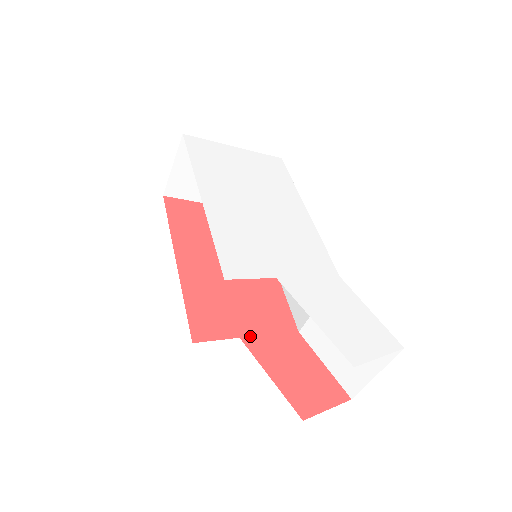
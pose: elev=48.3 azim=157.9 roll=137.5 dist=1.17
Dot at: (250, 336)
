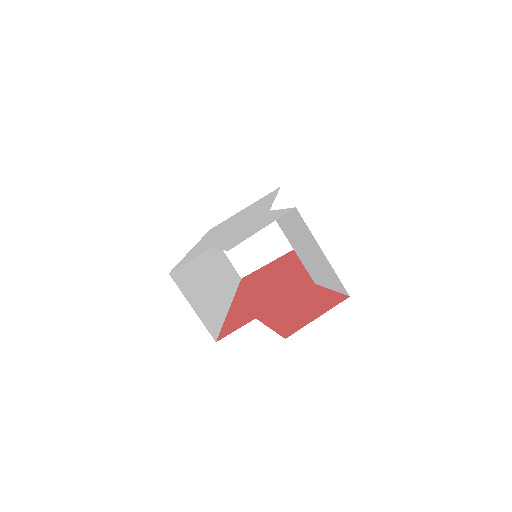
Dot at: (265, 312)
